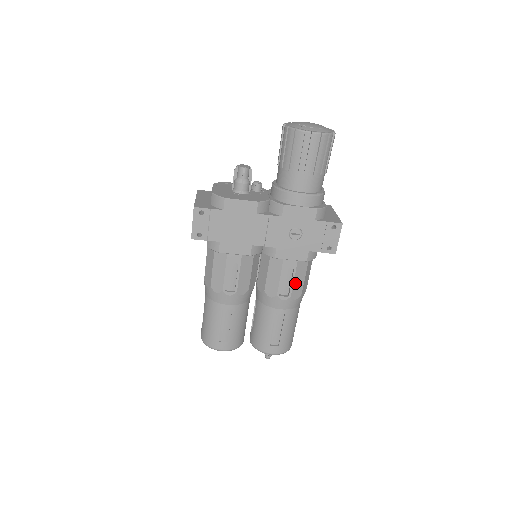
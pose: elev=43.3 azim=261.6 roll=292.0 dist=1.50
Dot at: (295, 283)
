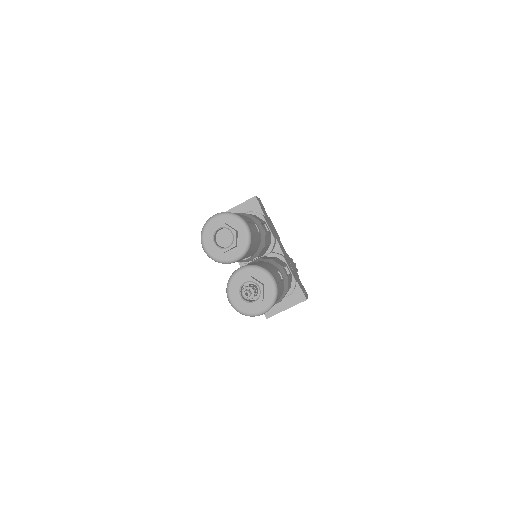
Dot at: (289, 279)
